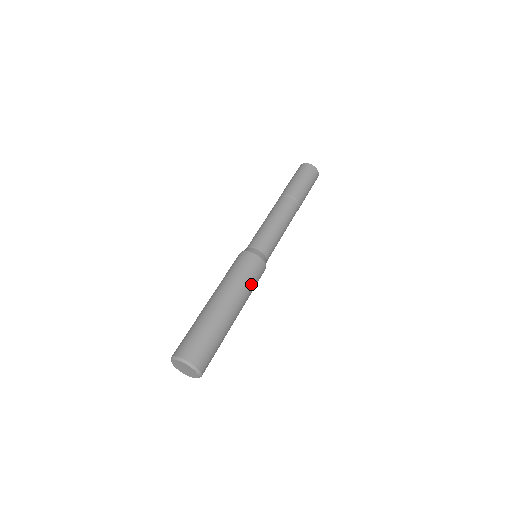
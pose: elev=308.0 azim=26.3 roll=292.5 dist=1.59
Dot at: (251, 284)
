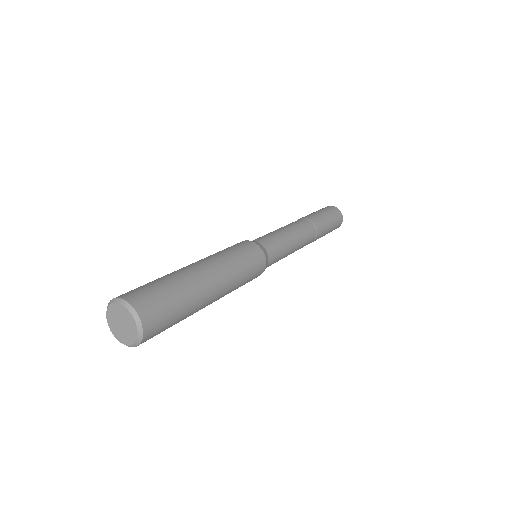
Dot at: (243, 269)
